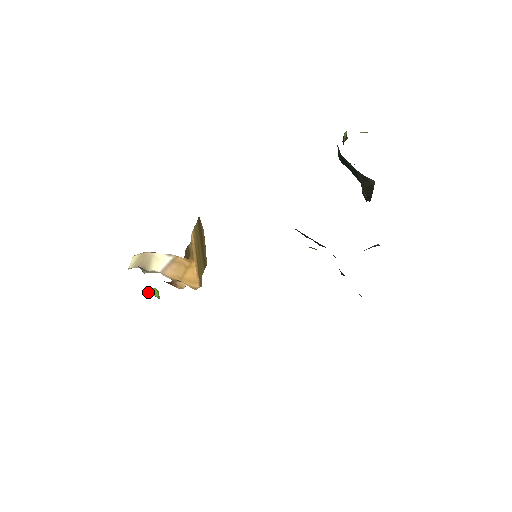
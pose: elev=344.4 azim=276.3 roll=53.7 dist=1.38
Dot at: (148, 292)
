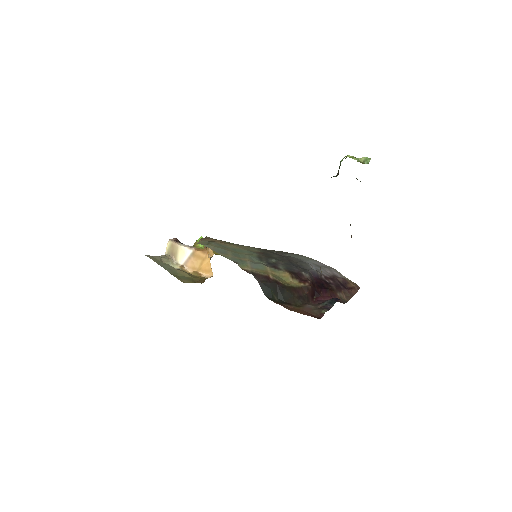
Dot at: (196, 241)
